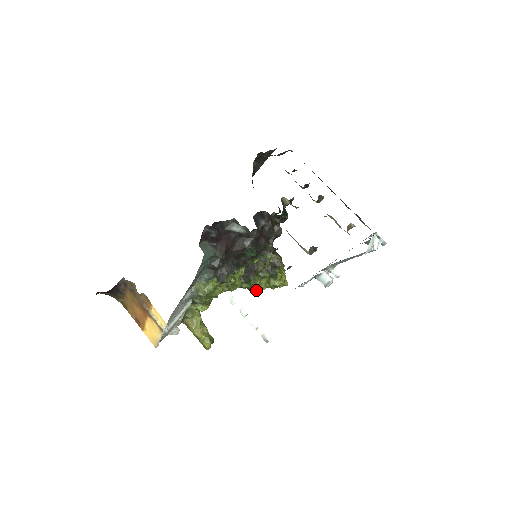
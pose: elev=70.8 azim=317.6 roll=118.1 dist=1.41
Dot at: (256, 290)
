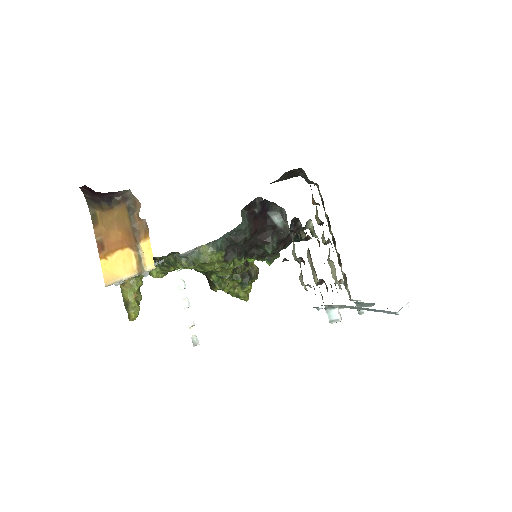
Dot at: (220, 288)
